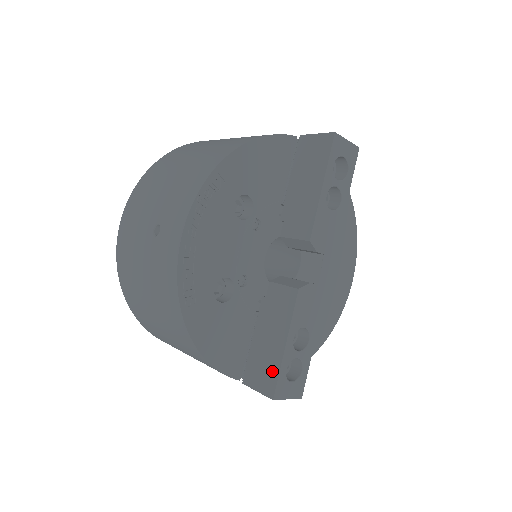
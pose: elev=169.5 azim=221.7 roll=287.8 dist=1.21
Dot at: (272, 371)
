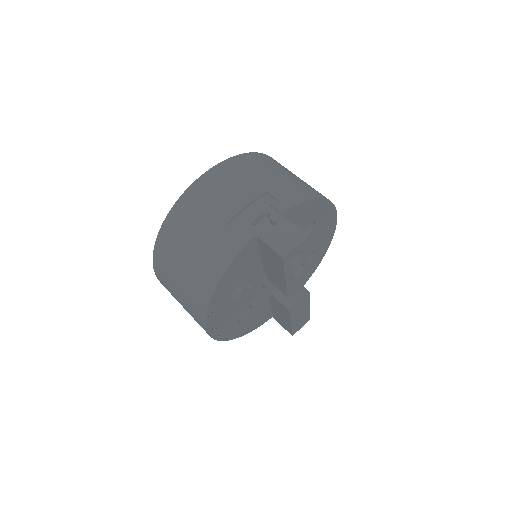
Dot at: (288, 327)
